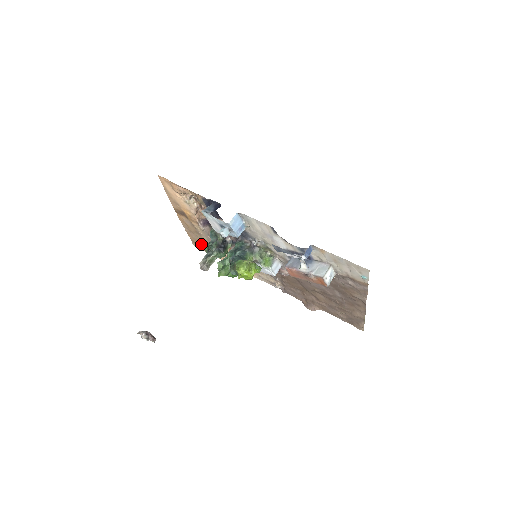
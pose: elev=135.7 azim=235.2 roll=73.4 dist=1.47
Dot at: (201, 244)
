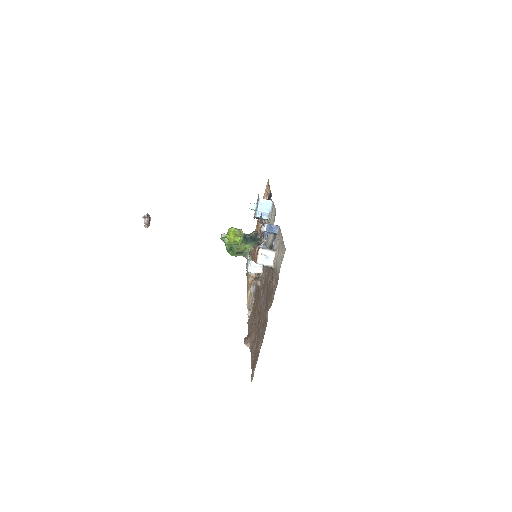
Dot at: occluded
